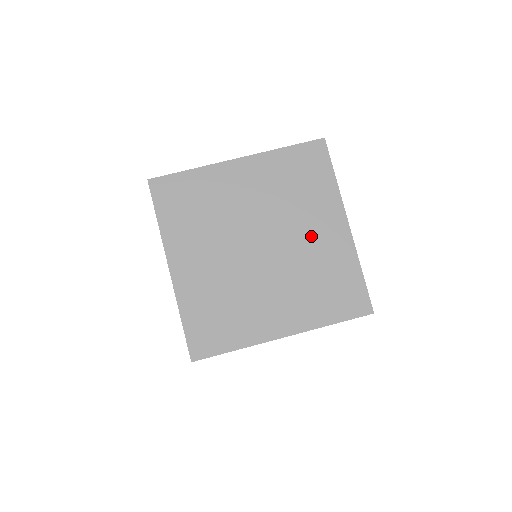
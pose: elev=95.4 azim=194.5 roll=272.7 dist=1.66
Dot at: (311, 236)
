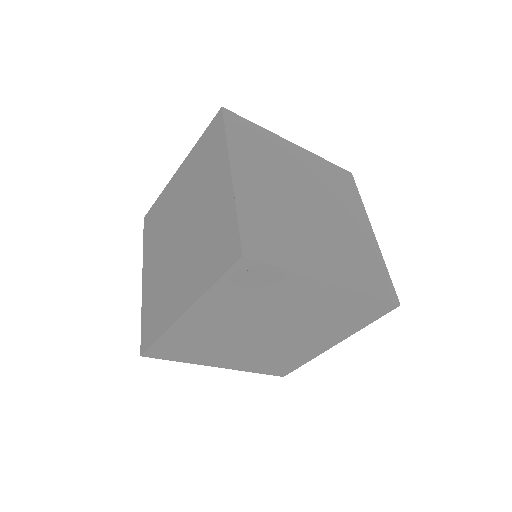
Dot at: (348, 222)
